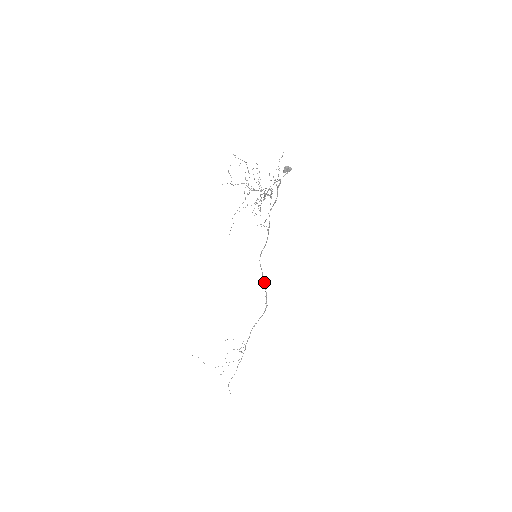
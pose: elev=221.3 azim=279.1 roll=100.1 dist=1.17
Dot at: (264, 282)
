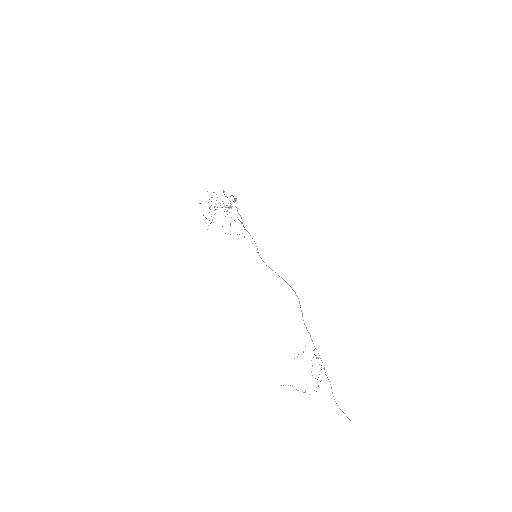
Dot at: (279, 276)
